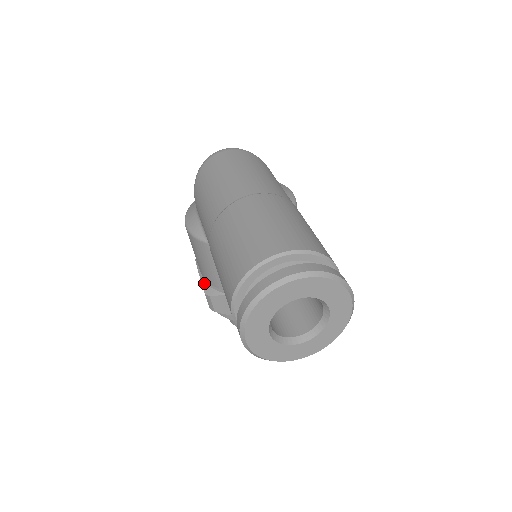
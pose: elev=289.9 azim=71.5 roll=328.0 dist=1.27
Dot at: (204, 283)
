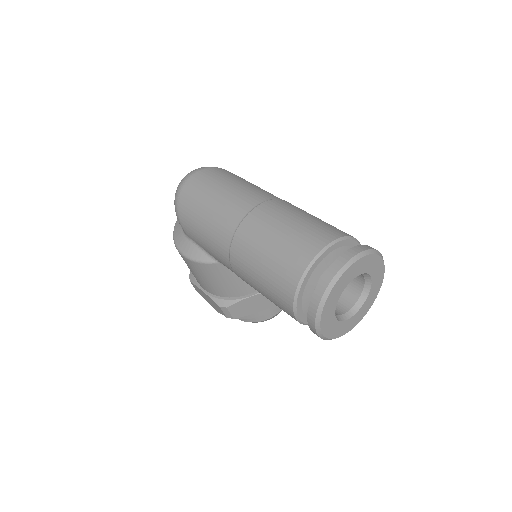
Dot at: (214, 298)
